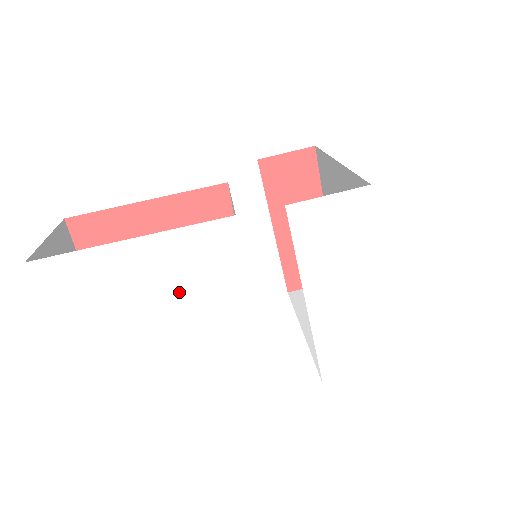
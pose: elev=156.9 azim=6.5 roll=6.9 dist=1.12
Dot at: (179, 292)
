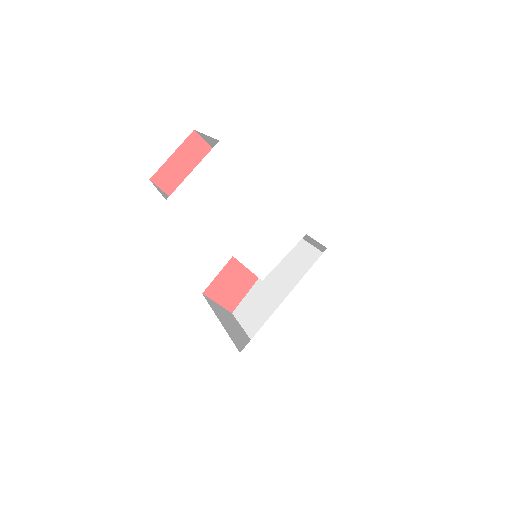
Dot at: (251, 235)
